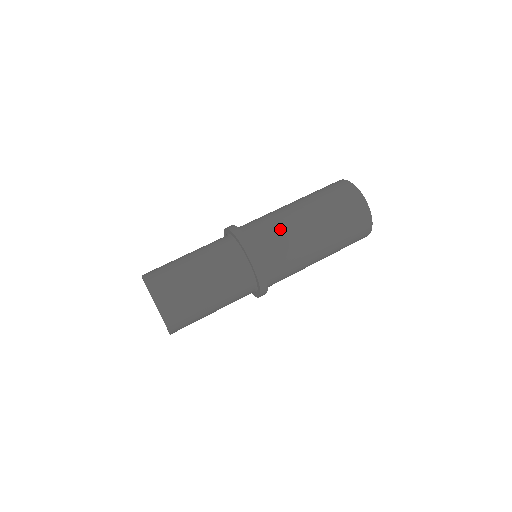
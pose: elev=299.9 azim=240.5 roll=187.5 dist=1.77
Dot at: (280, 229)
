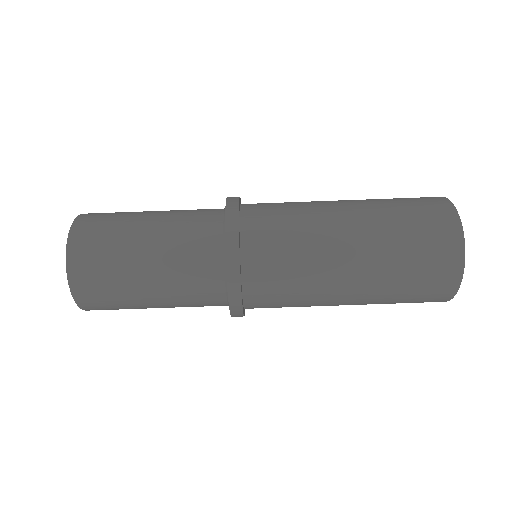
Dot at: (297, 219)
